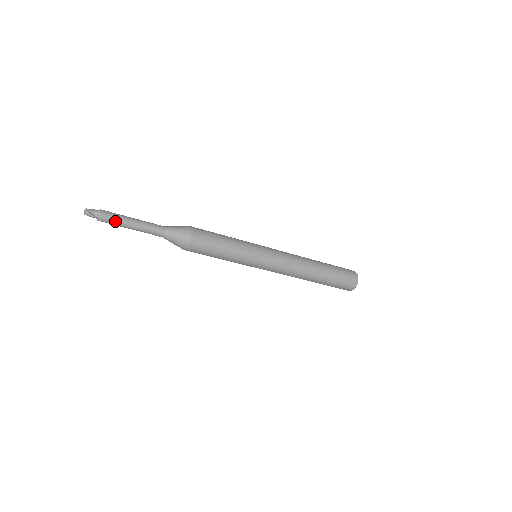
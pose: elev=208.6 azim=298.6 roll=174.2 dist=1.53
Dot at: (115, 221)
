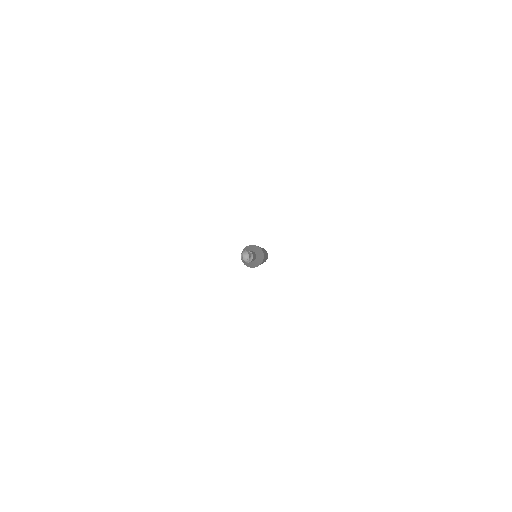
Dot at: occluded
